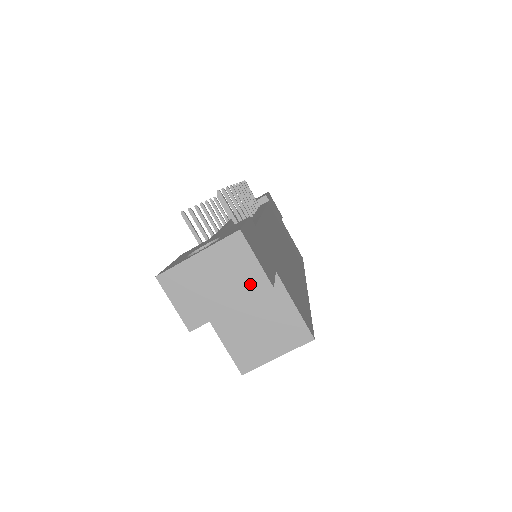
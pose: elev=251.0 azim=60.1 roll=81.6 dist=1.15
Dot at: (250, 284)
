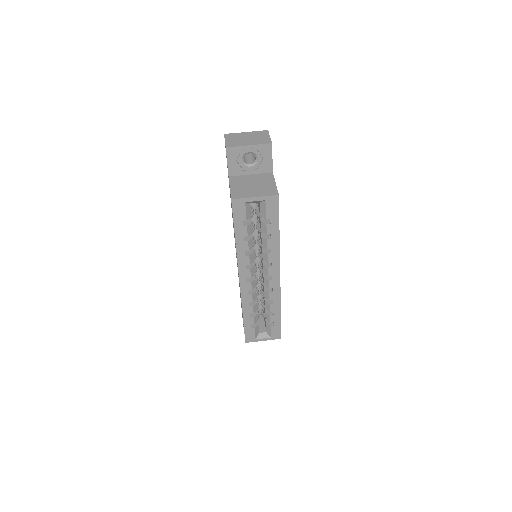
Dot at: (262, 141)
